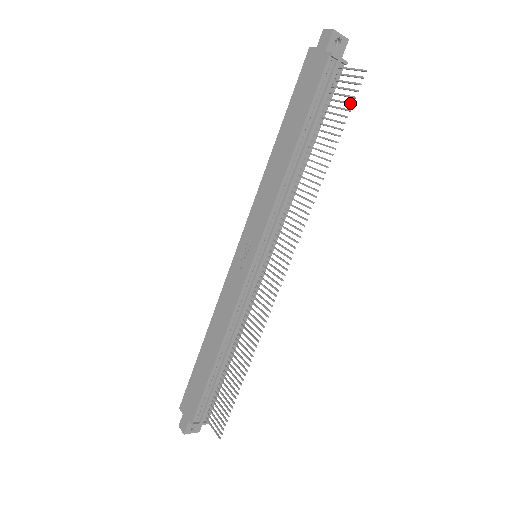
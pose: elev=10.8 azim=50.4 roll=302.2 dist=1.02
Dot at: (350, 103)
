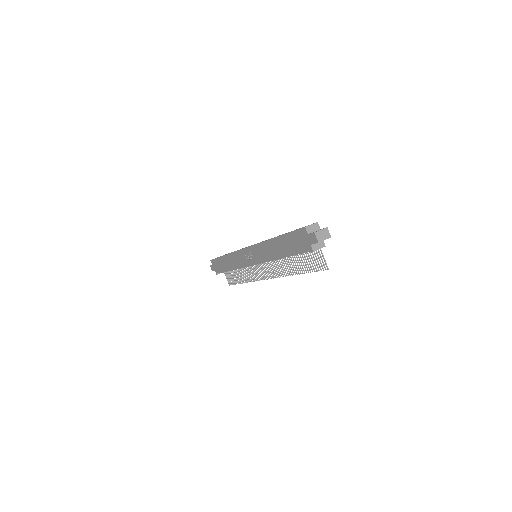
Dot at: (316, 270)
